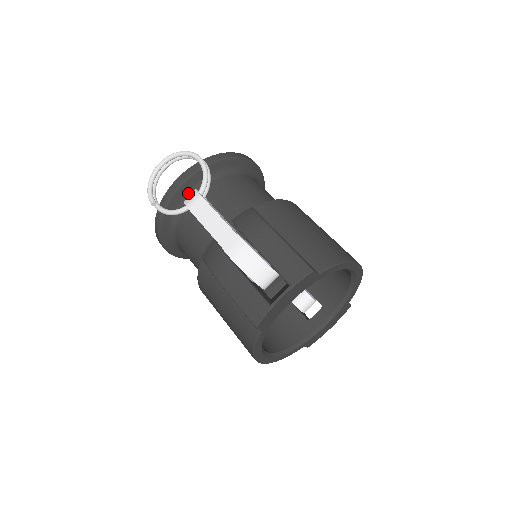
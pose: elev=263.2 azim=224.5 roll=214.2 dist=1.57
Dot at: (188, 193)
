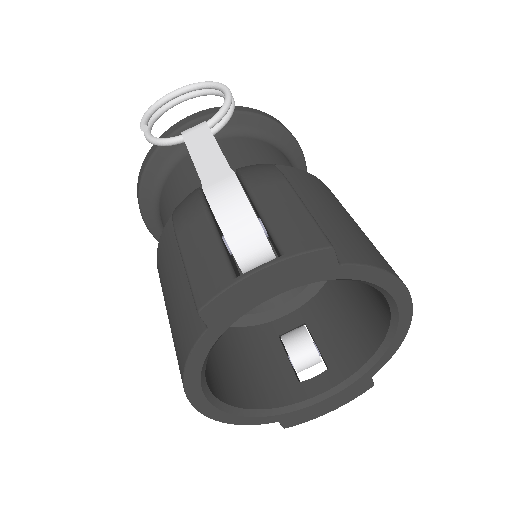
Dot at: occluded
